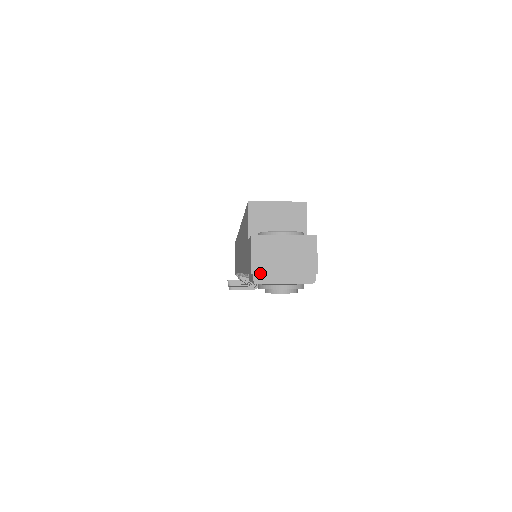
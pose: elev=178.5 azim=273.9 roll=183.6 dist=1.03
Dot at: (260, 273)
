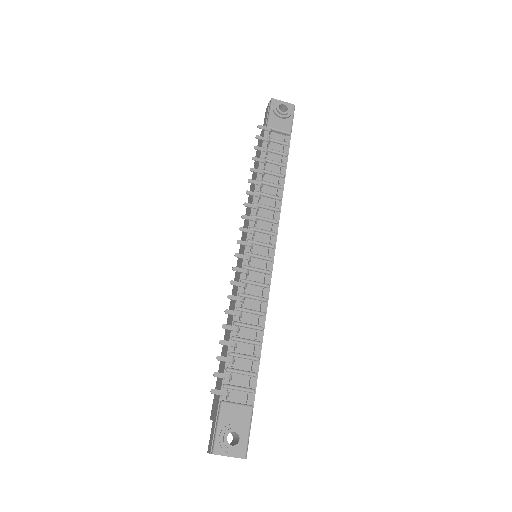
Dot at: (273, 102)
